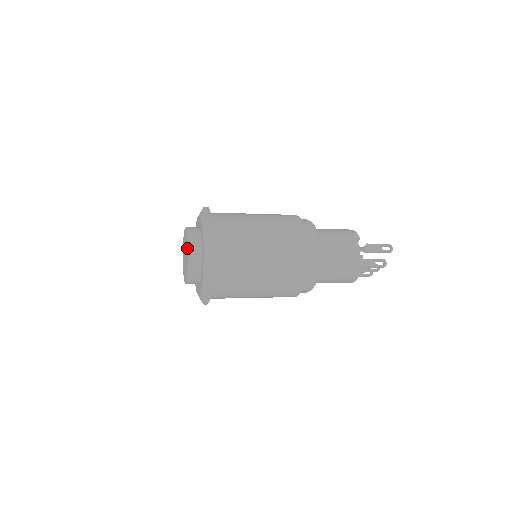
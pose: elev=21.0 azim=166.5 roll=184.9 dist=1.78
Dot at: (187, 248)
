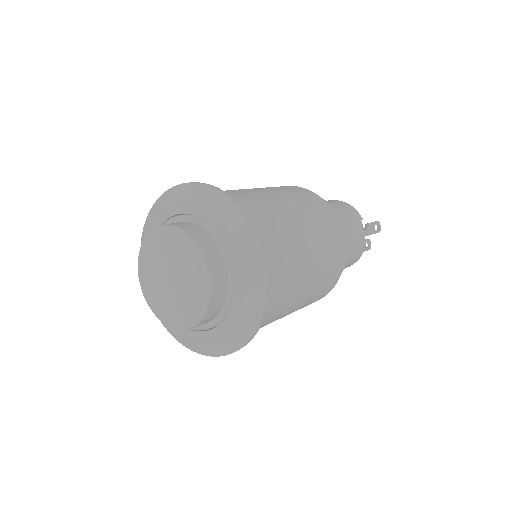
Dot at: (203, 279)
